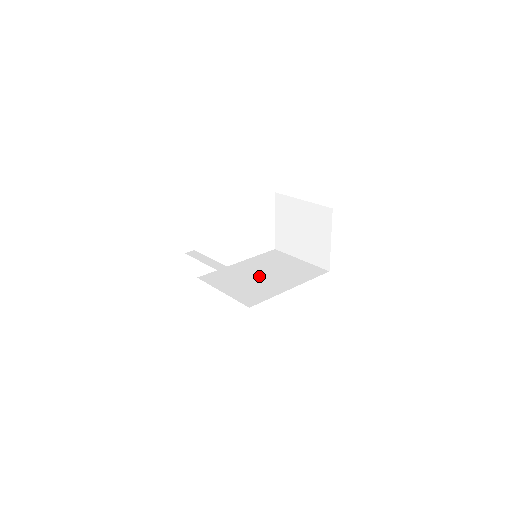
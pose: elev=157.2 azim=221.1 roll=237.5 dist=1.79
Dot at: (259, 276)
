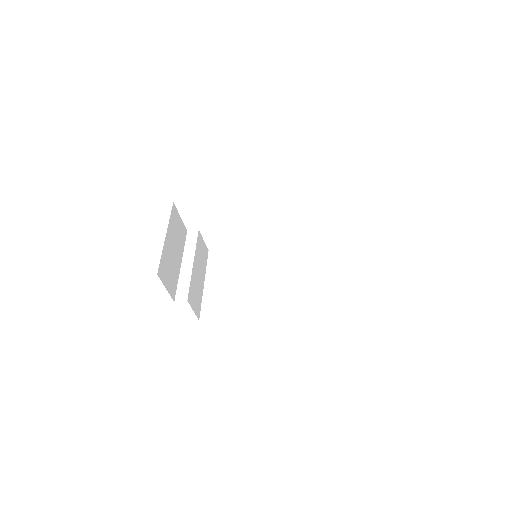
Dot at: (254, 277)
